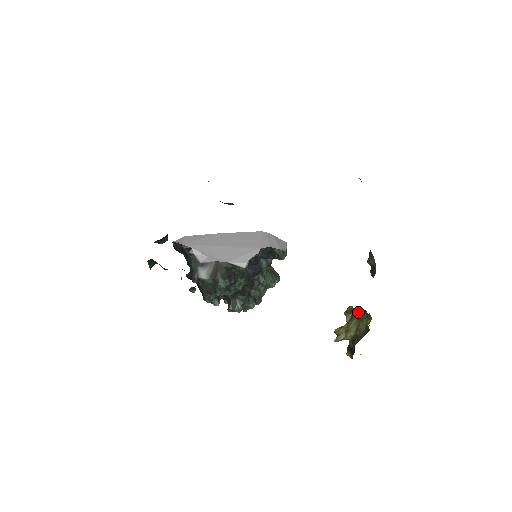
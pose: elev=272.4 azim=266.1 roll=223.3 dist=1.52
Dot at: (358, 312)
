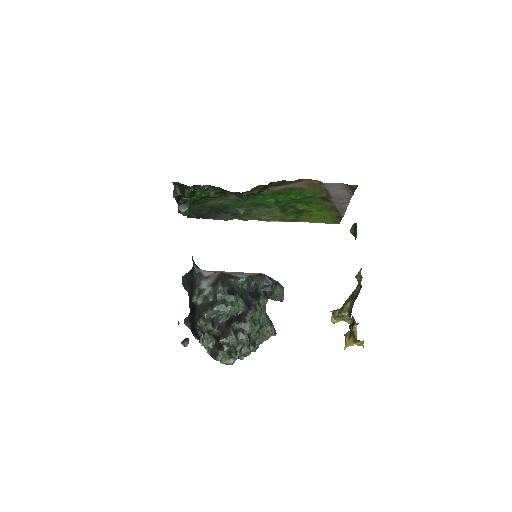
Dot at: occluded
